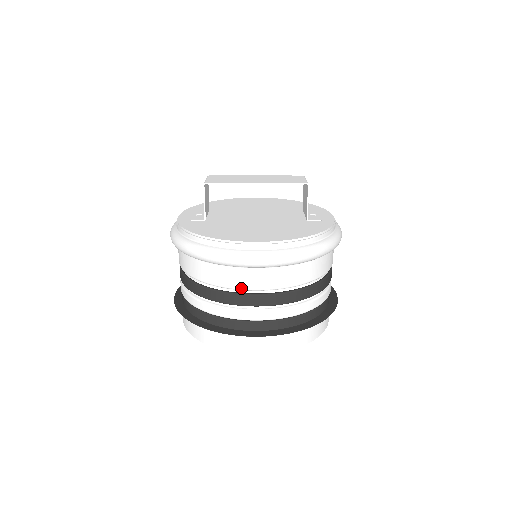
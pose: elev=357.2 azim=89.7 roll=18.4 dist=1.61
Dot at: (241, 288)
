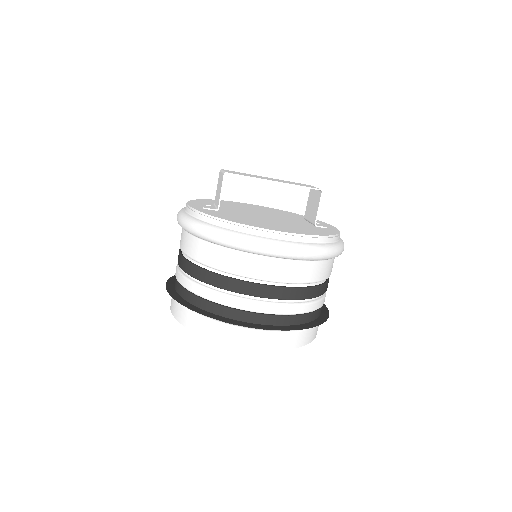
Dot at: (257, 277)
